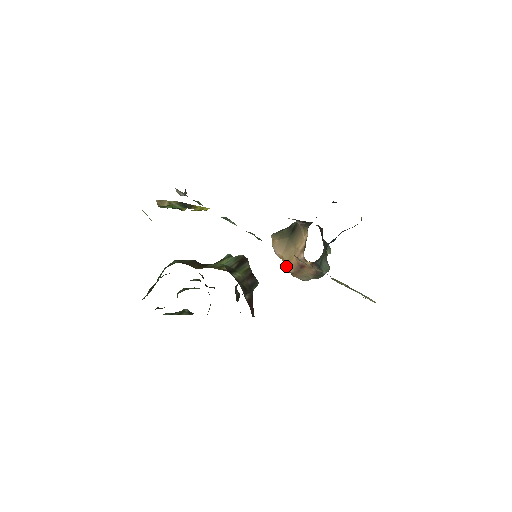
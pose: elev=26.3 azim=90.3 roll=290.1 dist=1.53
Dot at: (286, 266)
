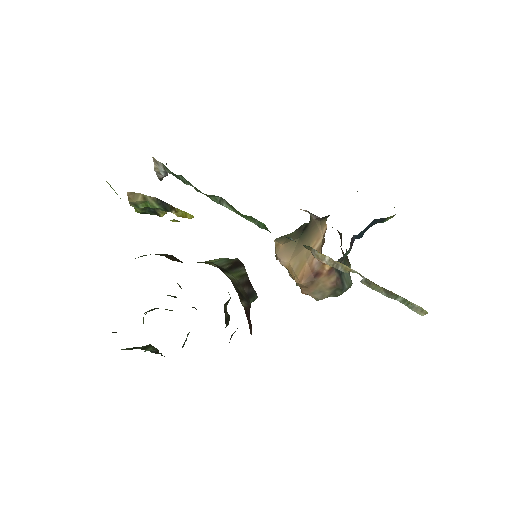
Dot at: (294, 277)
